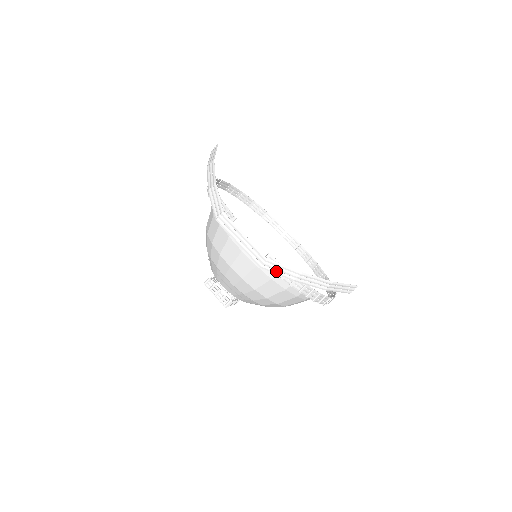
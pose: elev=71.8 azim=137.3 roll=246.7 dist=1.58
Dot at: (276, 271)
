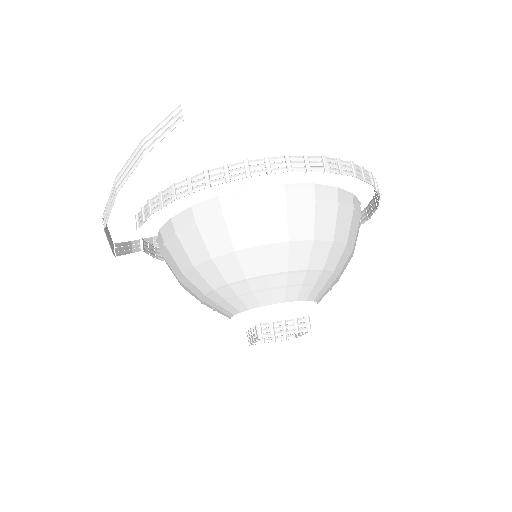
Dot at: (109, 211)
